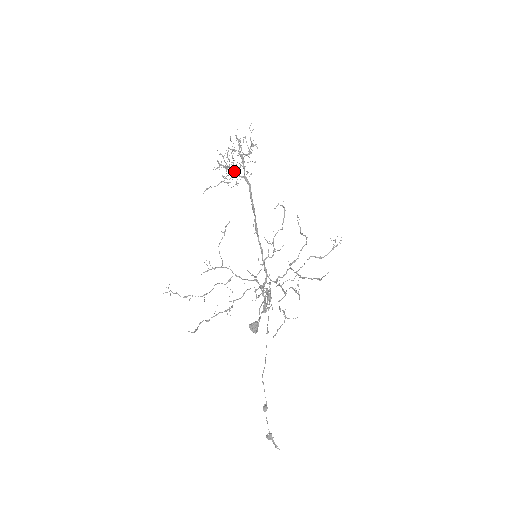
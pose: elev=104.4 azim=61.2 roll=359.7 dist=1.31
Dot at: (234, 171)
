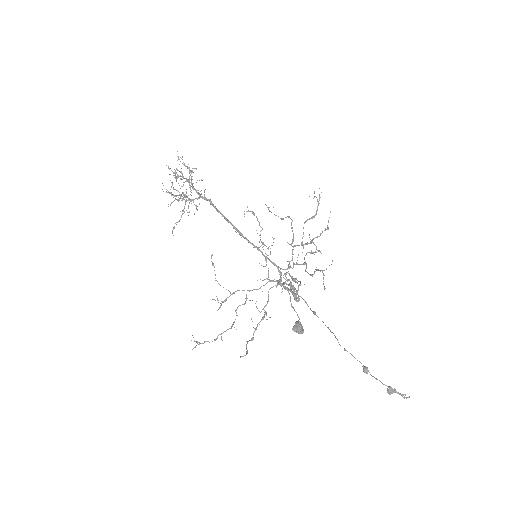
Dot at: (188, 199)
